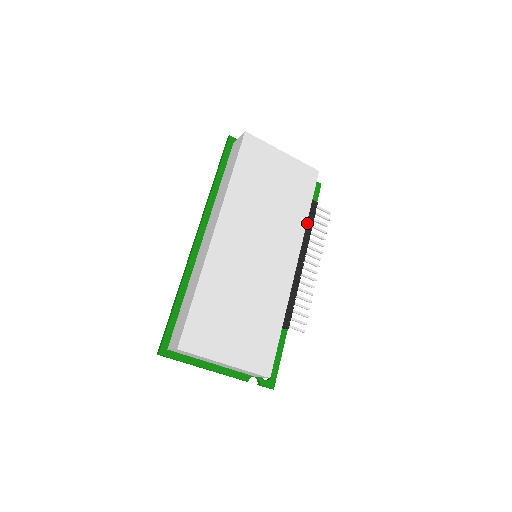
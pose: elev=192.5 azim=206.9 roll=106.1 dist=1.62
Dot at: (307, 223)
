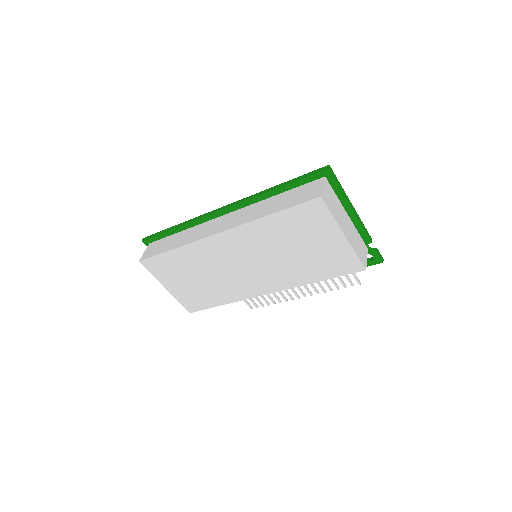
Dot at: occluded
